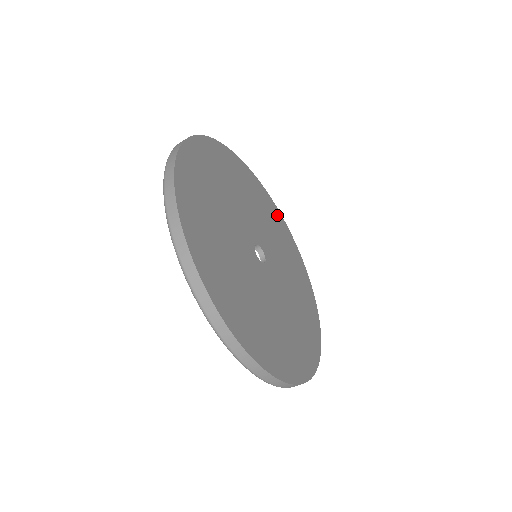
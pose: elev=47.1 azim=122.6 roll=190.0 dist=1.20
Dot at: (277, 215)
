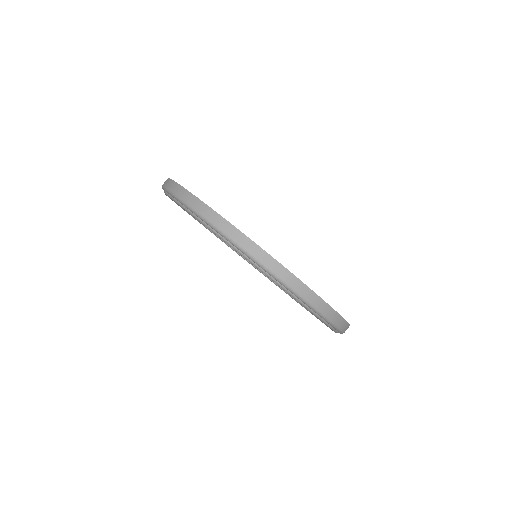
Dot at: occluded
